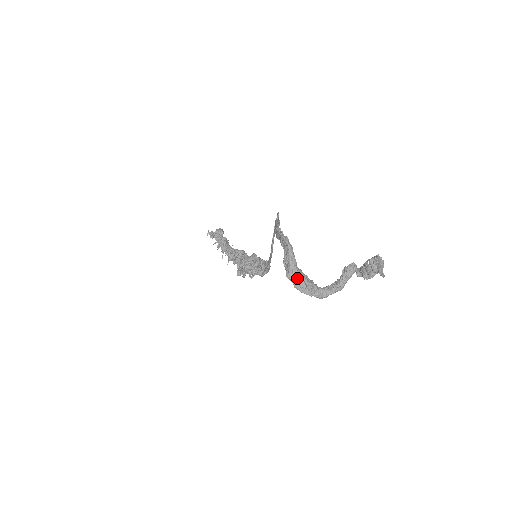
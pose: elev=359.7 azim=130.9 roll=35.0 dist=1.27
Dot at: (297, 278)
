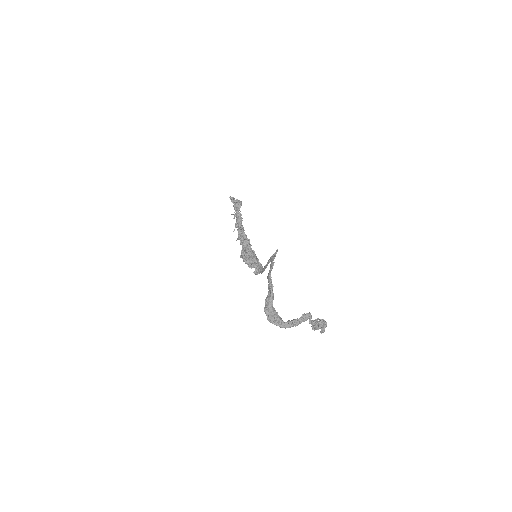
Dot at: (270, 314)
